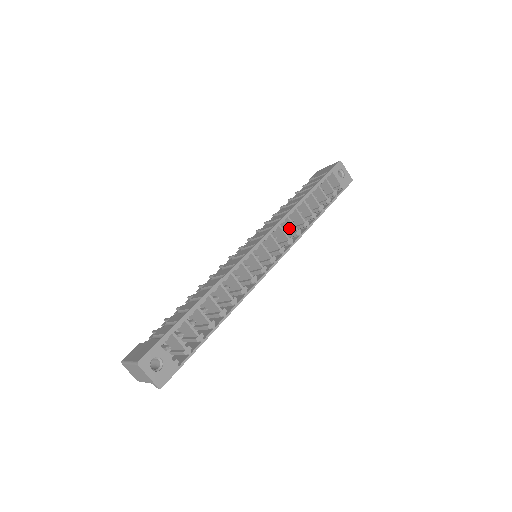
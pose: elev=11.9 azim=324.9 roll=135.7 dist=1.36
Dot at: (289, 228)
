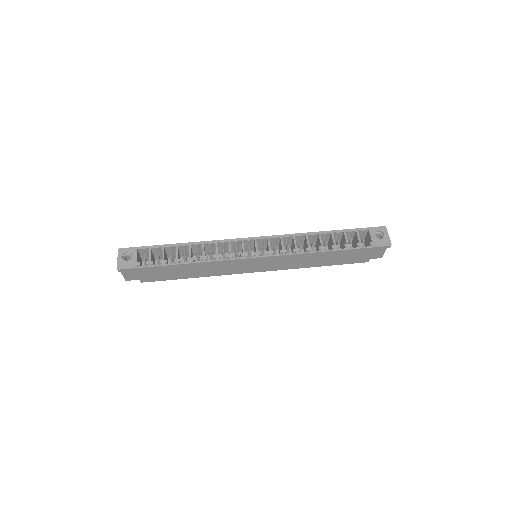
Dot at: (294, 248)
